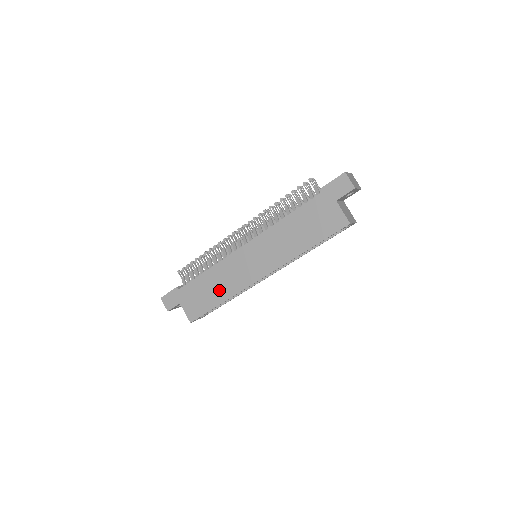
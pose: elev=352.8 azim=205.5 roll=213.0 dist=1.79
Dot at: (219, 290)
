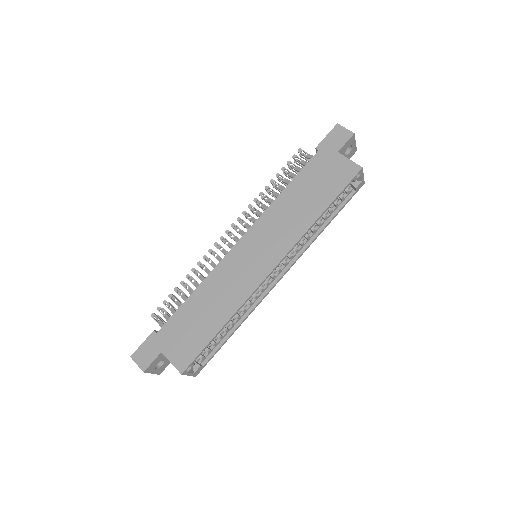
Dot at: (217, 309)
